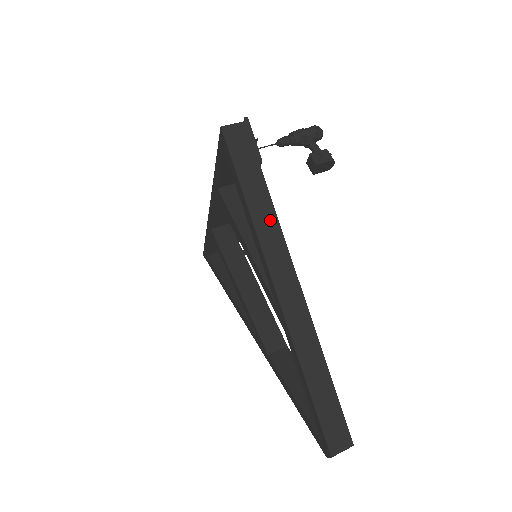
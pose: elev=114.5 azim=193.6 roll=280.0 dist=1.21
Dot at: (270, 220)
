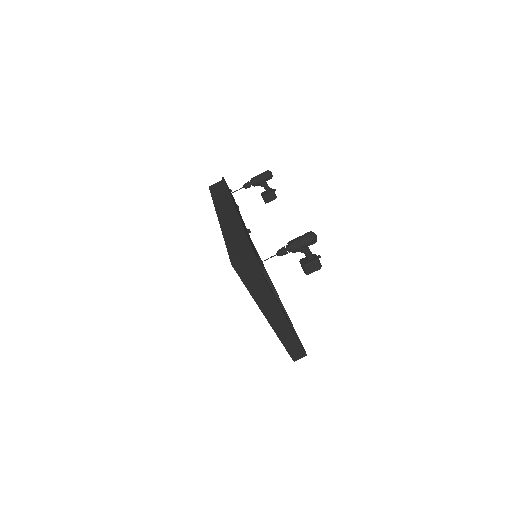
Dot at: (268, 297)
